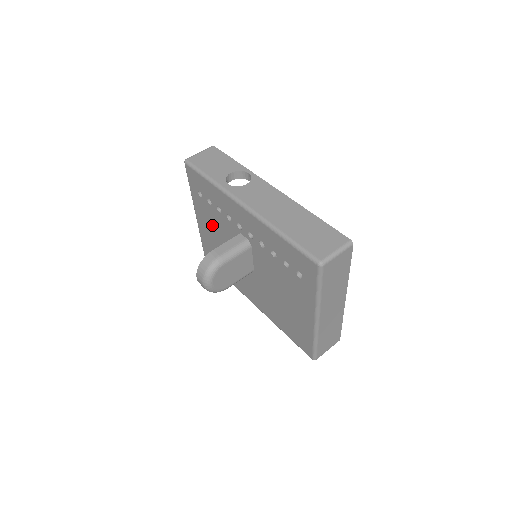
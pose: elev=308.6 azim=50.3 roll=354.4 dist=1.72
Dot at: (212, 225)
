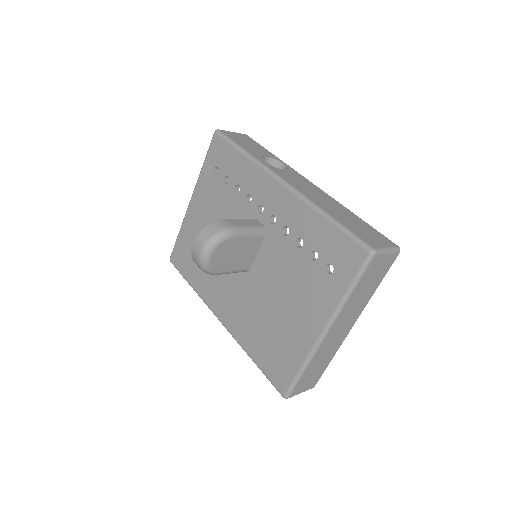
Dot at: (212, 211)
